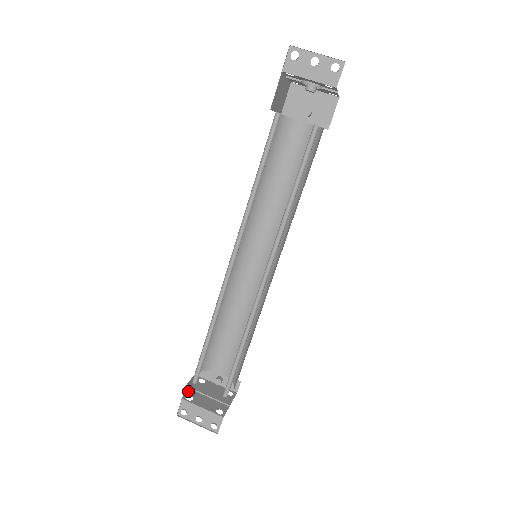
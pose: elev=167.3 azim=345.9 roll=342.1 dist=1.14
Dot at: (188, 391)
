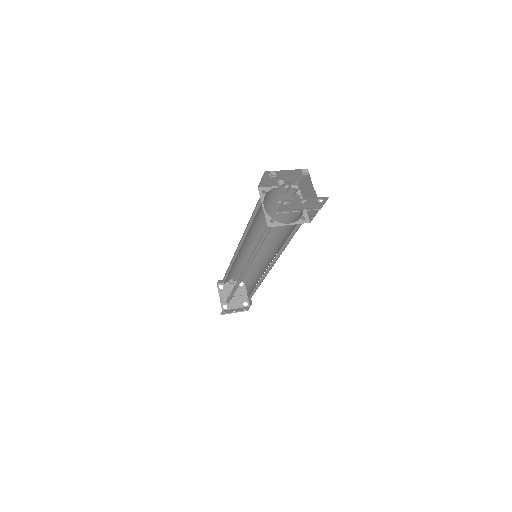
Dot at: (220, 302)
